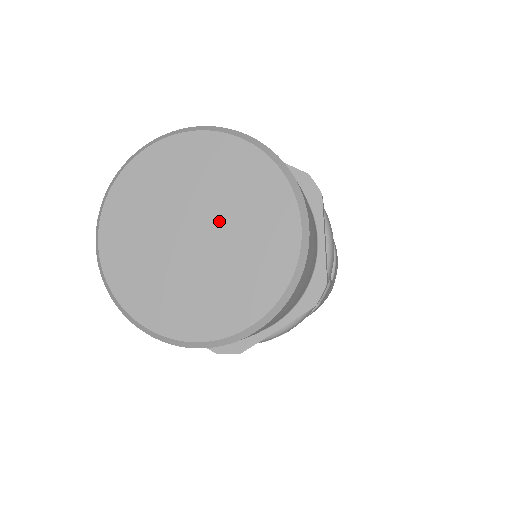
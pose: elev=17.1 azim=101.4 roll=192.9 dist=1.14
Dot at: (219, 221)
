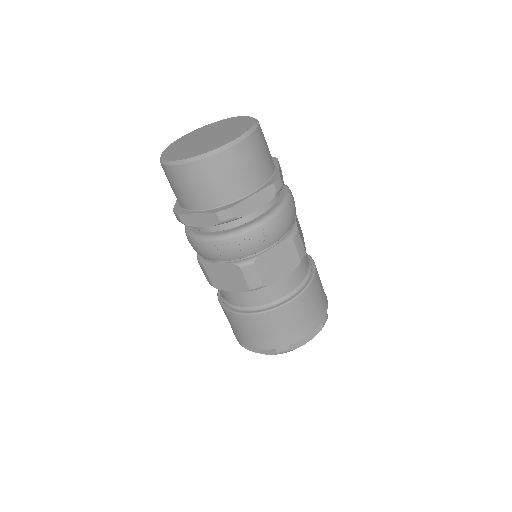
Dot at: (219, 132)
